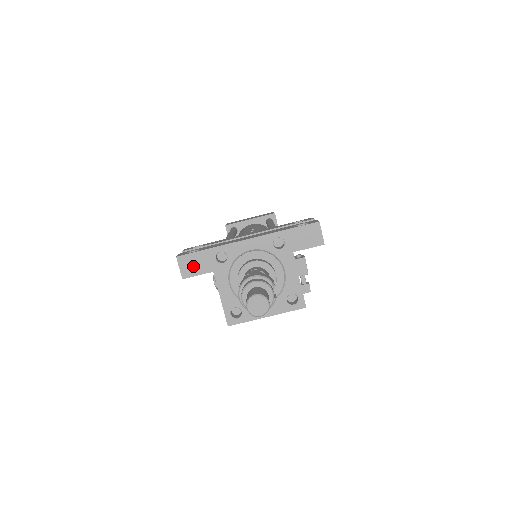
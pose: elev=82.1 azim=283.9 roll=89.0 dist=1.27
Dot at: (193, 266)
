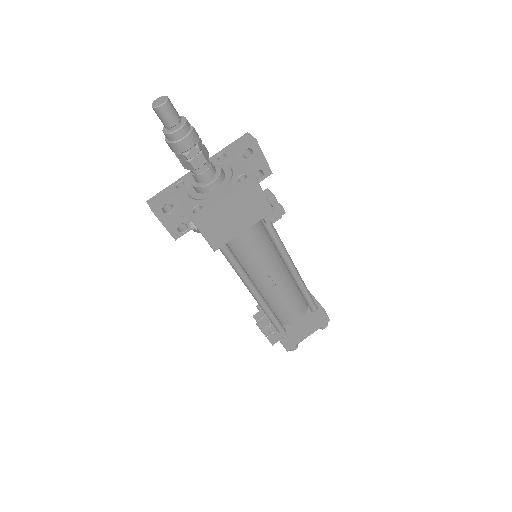
Dot at: (159, 200)
